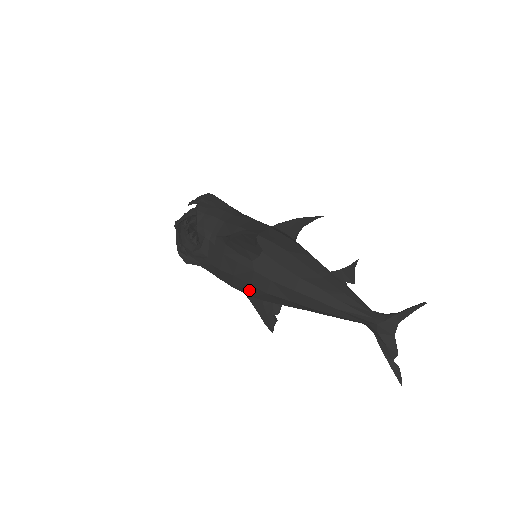
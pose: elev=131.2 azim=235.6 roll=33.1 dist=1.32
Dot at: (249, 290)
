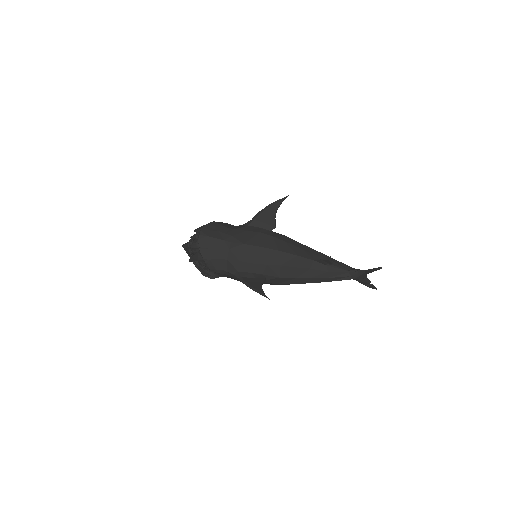
Dot at: occluded
